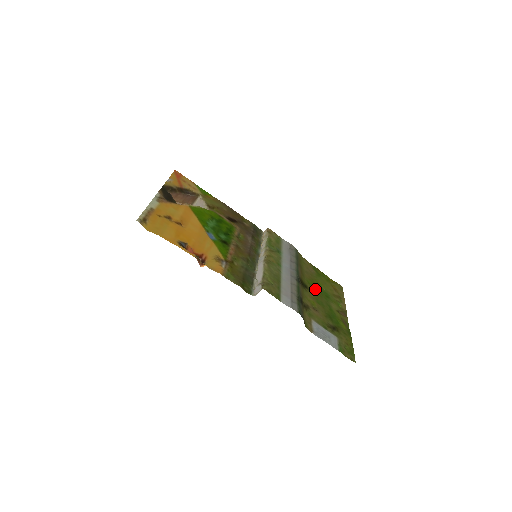
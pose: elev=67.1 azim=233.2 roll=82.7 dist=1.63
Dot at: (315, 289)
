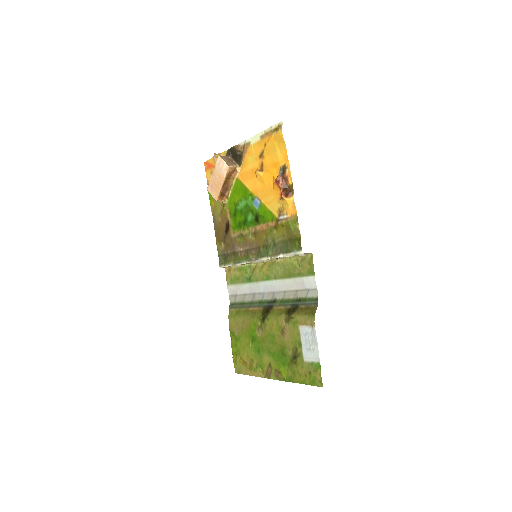
Dot at: (258, 333)
